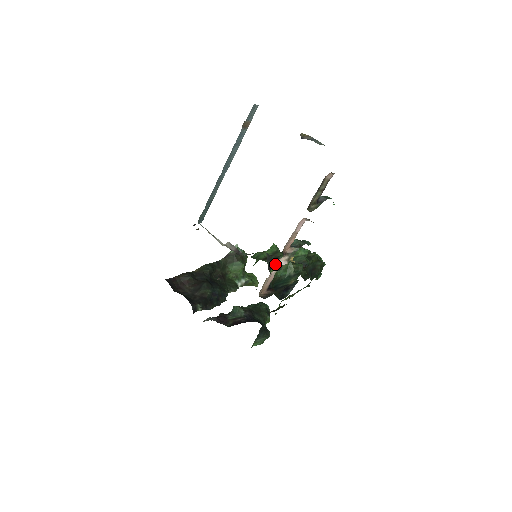
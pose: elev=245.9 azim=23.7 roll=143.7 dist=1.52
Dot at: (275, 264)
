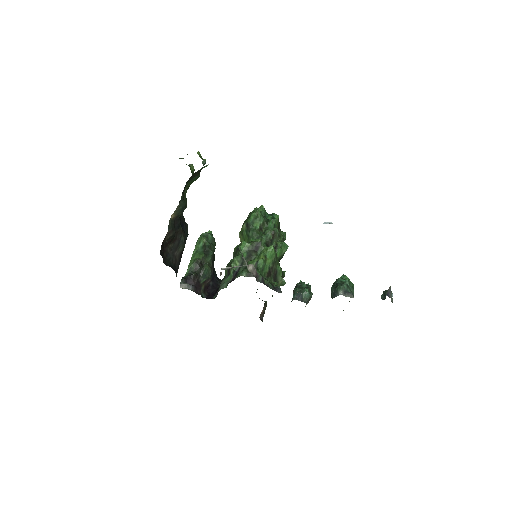
Dot at: occluded
